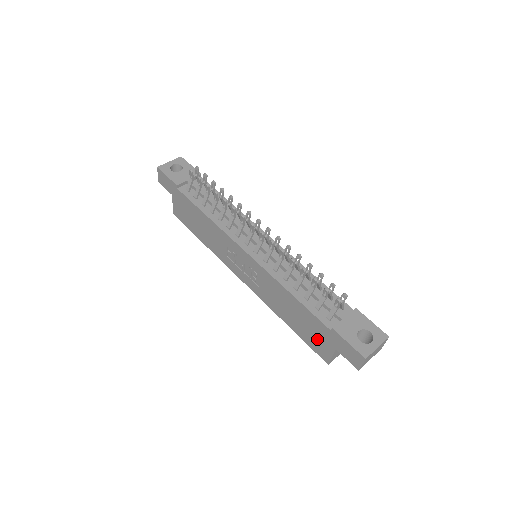
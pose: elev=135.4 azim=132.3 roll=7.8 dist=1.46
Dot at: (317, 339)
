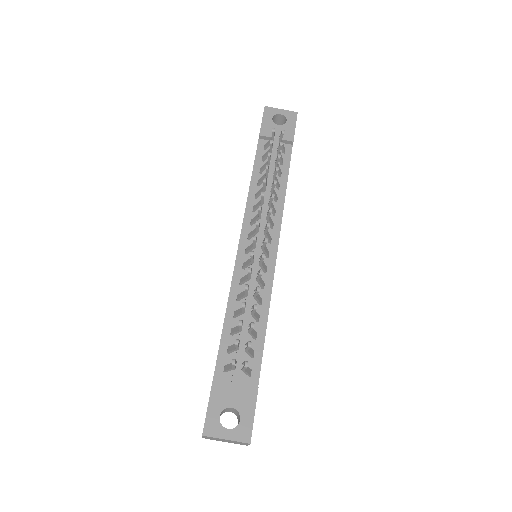
Dot at: occluded
